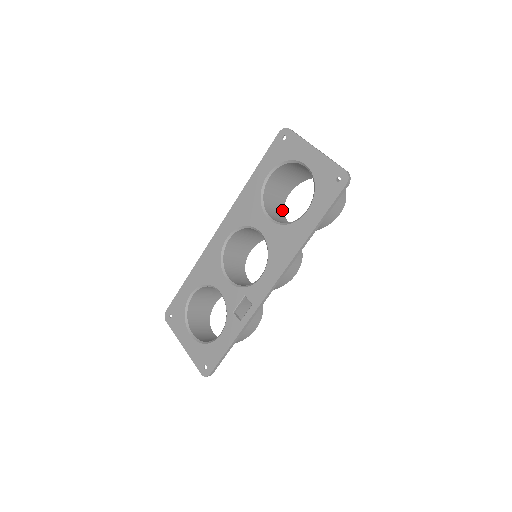
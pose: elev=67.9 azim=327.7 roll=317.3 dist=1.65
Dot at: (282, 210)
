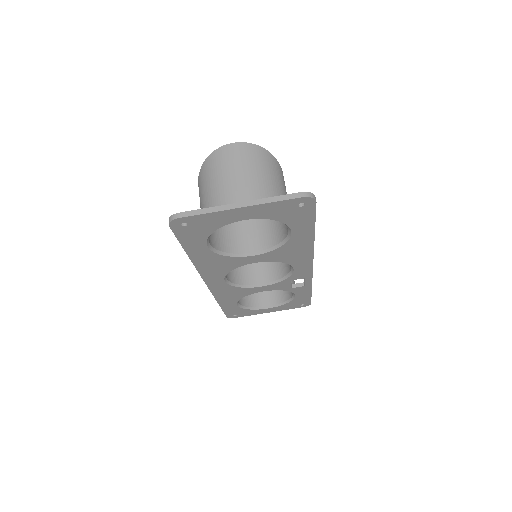
Dot at: occluded
